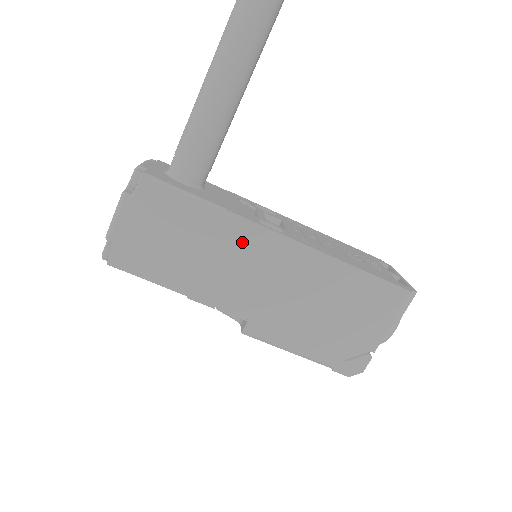
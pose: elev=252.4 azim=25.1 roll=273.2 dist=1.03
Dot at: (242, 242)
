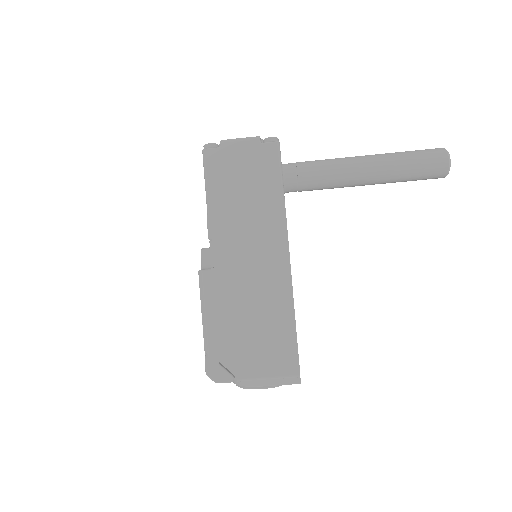
Dot at: (269, 231)
